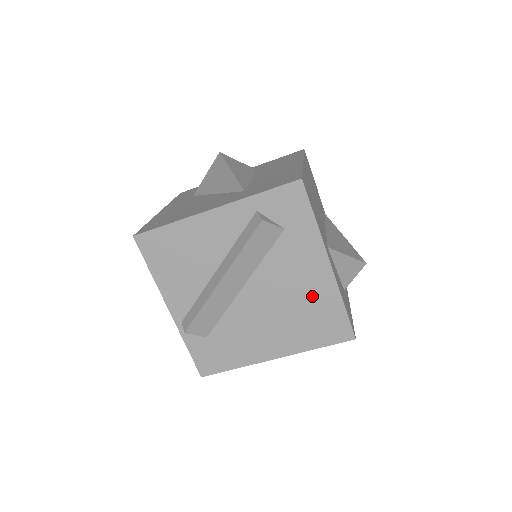
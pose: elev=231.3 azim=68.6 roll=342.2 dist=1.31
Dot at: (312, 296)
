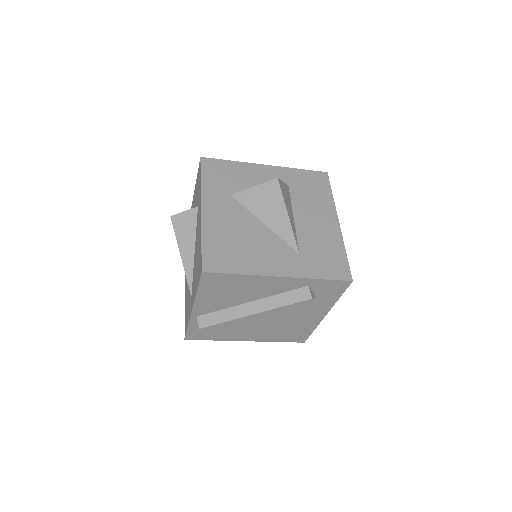
Dot at: (300, 324)
